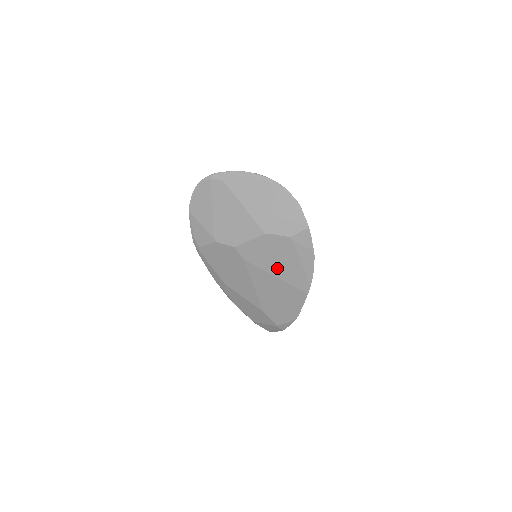
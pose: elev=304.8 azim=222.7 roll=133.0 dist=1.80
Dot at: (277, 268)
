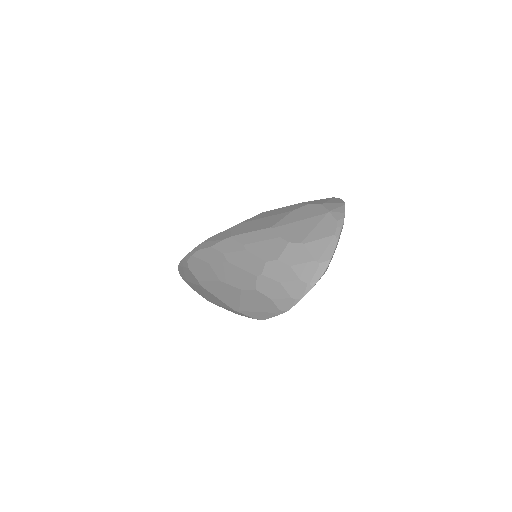
Dot at: occluded
